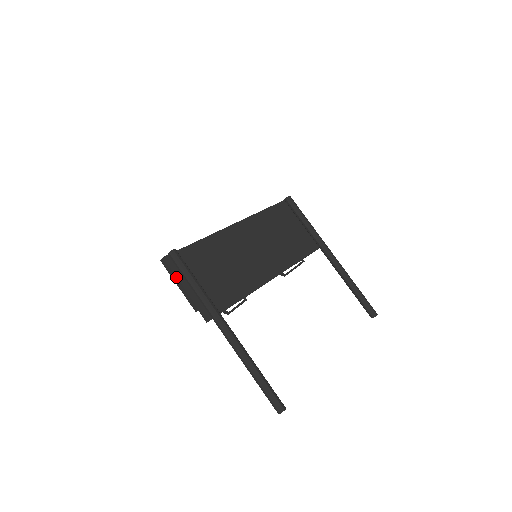
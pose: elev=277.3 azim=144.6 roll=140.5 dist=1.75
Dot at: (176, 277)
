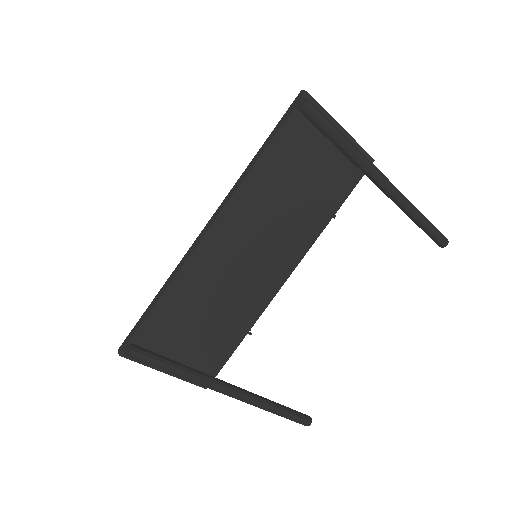
Dot at: occluded
